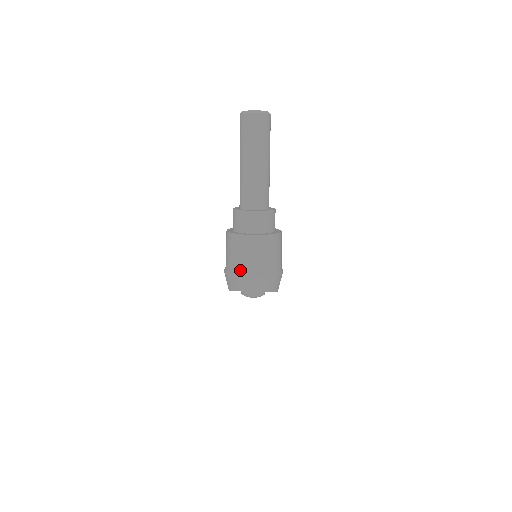
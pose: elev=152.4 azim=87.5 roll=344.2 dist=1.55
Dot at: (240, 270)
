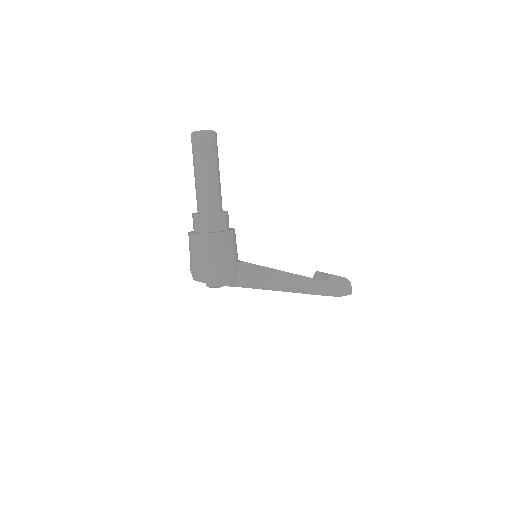
Dot at: (190, 262)
